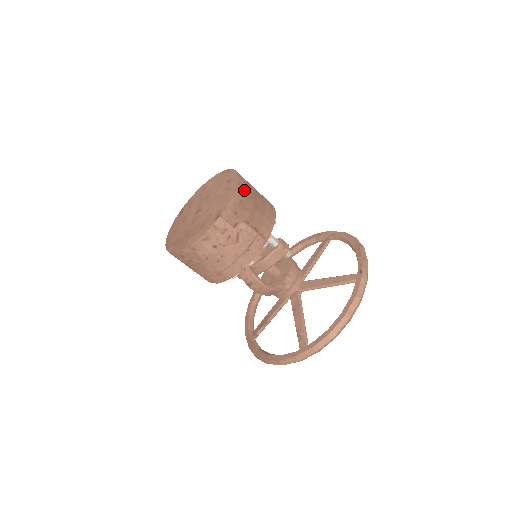
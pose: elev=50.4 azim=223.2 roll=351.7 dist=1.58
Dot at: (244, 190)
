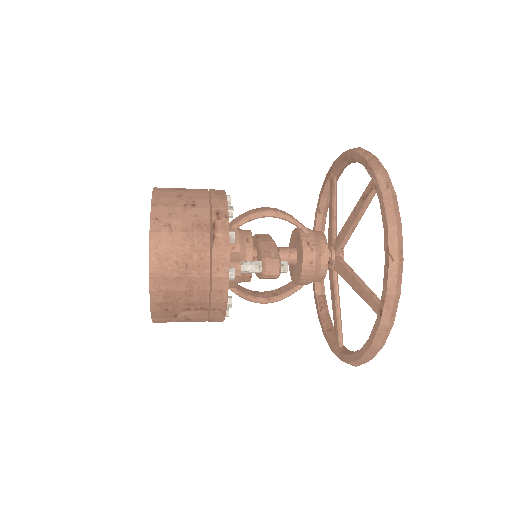
Dot at: (163, 278)
